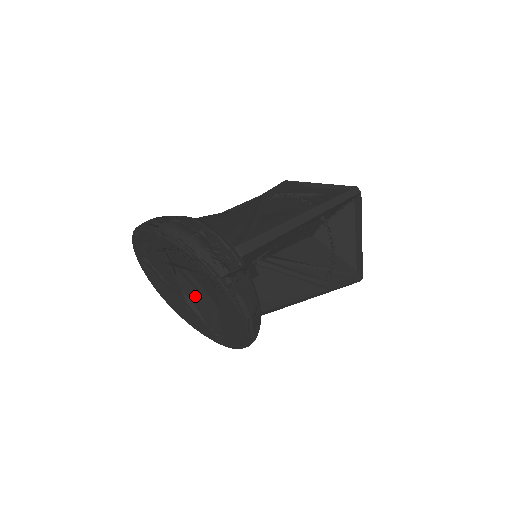
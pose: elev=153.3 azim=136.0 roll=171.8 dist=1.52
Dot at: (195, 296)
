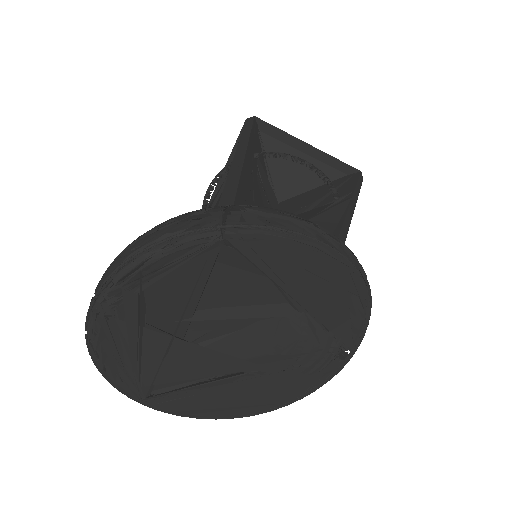
Dot at: (252, 340)
